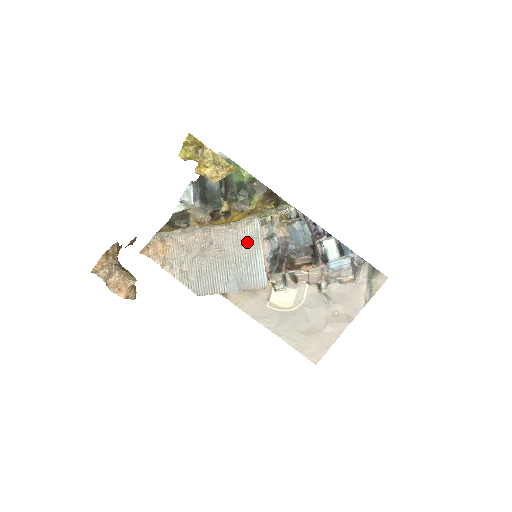
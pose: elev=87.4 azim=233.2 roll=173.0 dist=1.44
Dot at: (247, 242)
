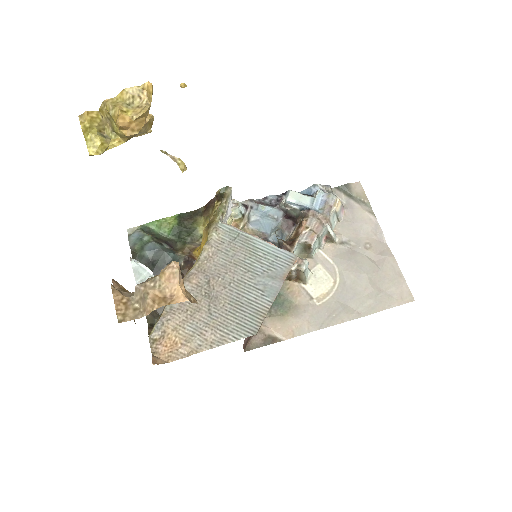
Dot at: (235, 246)
